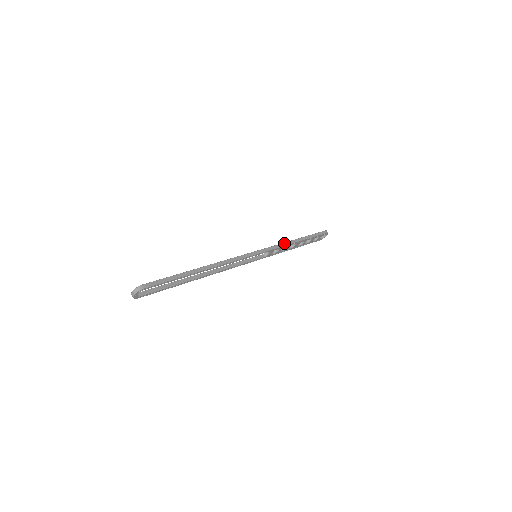
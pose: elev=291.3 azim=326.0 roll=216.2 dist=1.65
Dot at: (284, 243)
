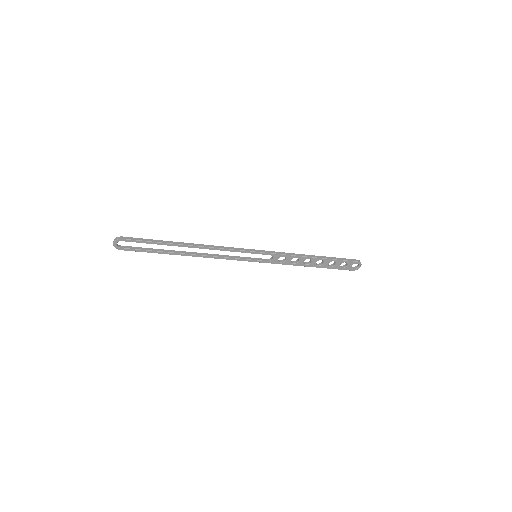
Dot at: (293, 253)
